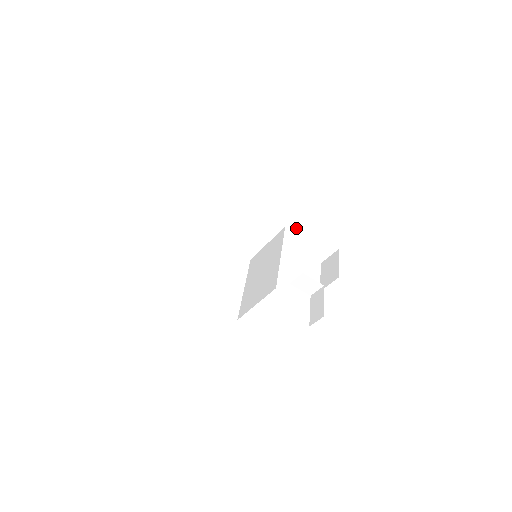
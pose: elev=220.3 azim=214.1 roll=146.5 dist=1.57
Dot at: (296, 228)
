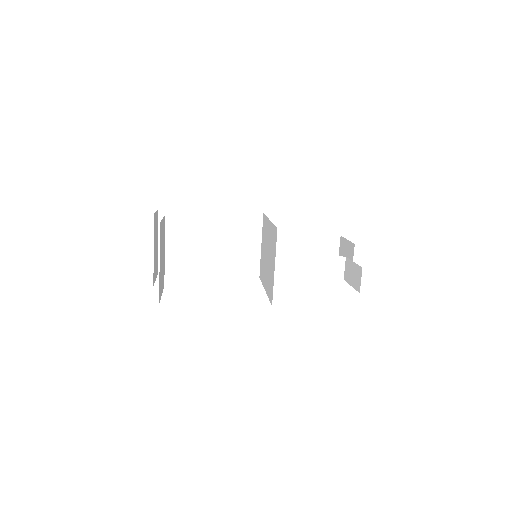
Dot at: (288, 242)
